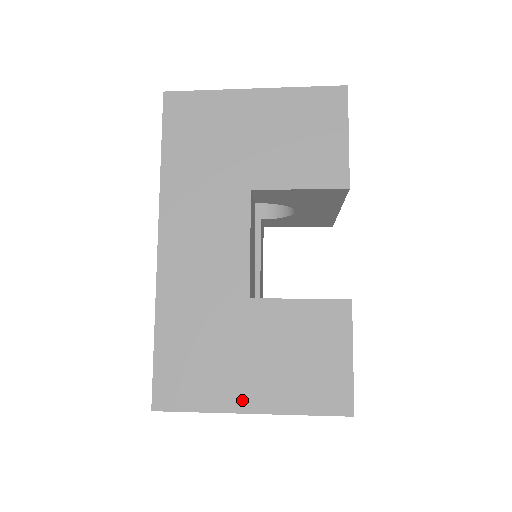
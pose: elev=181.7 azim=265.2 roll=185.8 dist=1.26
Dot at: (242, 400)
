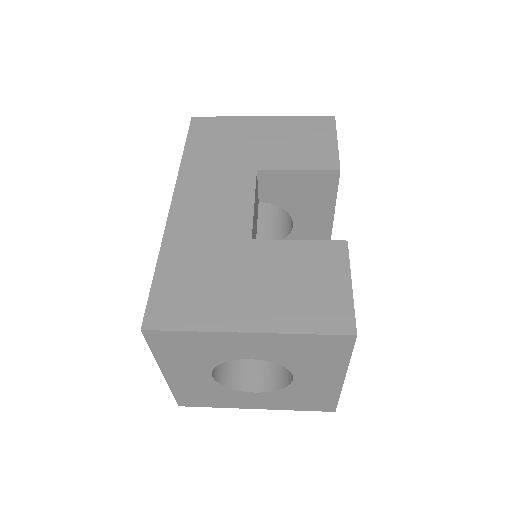
Dot at: (239, 320)
